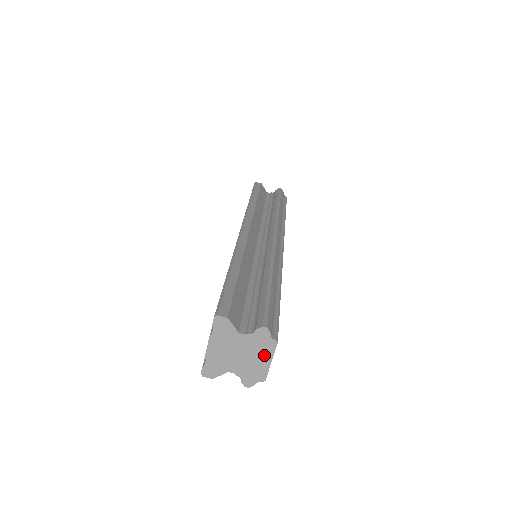
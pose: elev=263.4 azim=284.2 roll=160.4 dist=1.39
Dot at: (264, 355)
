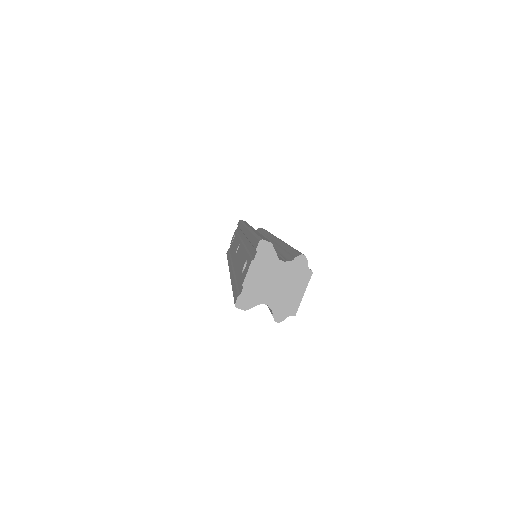
Dot at: (299, 286)
